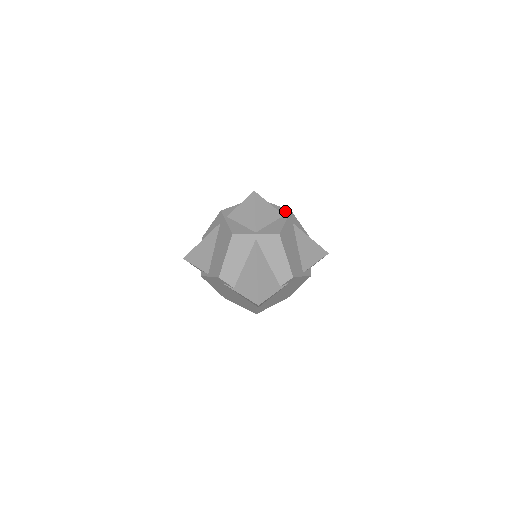
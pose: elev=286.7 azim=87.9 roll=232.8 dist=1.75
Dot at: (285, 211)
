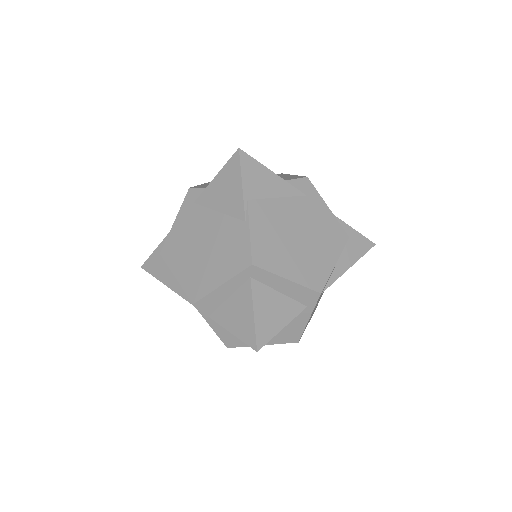
Dot at: (310, 297)
